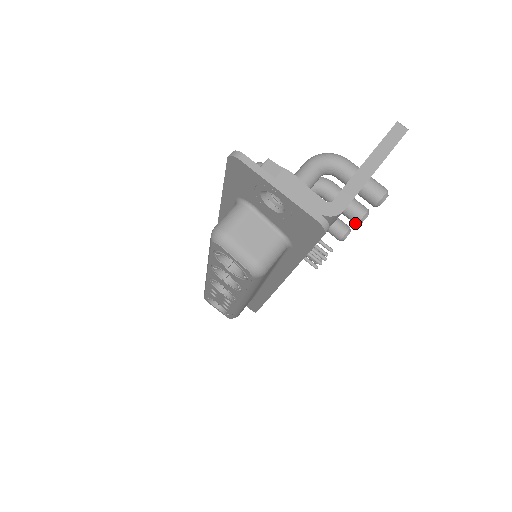
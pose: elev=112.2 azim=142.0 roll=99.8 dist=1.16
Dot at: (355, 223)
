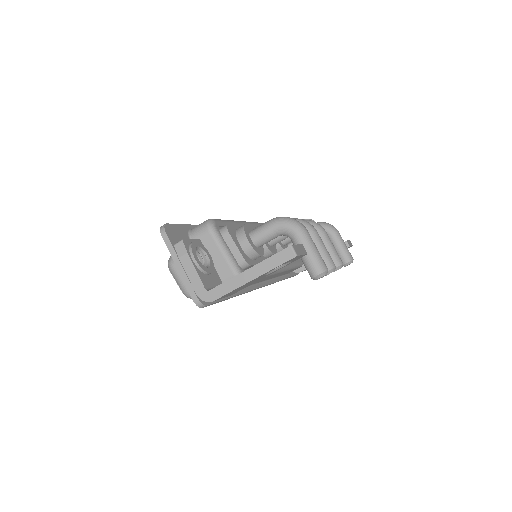
Dot at: occluded
